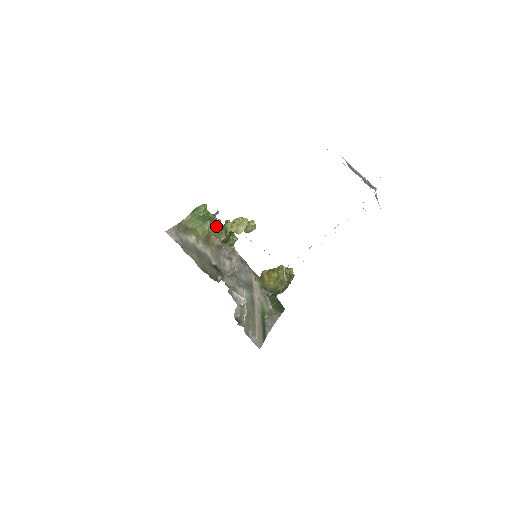
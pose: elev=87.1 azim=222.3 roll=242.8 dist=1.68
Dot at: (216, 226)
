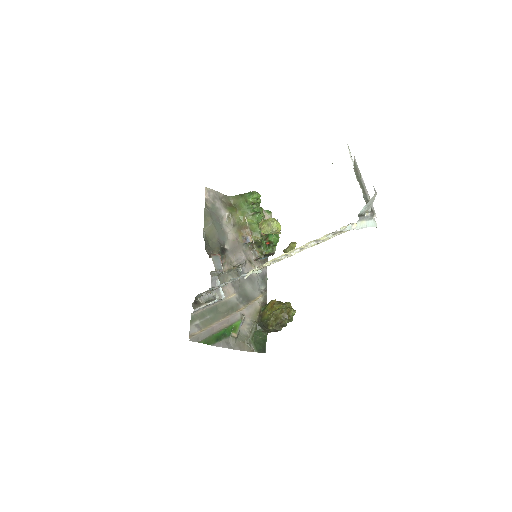
Dot at: (257, 221)
